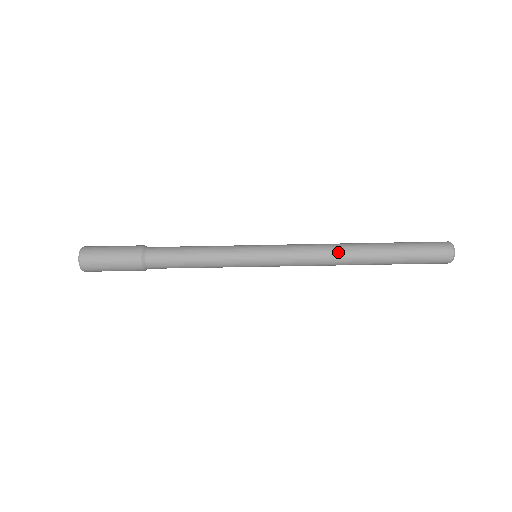
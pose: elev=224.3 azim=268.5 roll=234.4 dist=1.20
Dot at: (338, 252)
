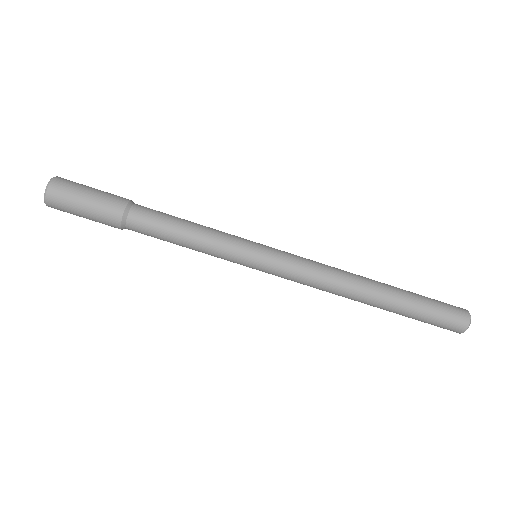
Dot at: (349, 282)
